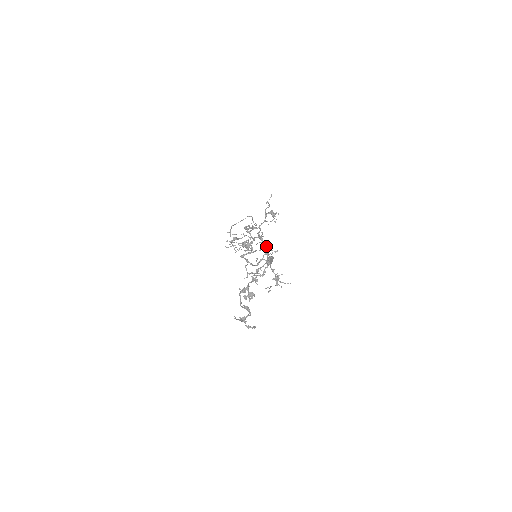
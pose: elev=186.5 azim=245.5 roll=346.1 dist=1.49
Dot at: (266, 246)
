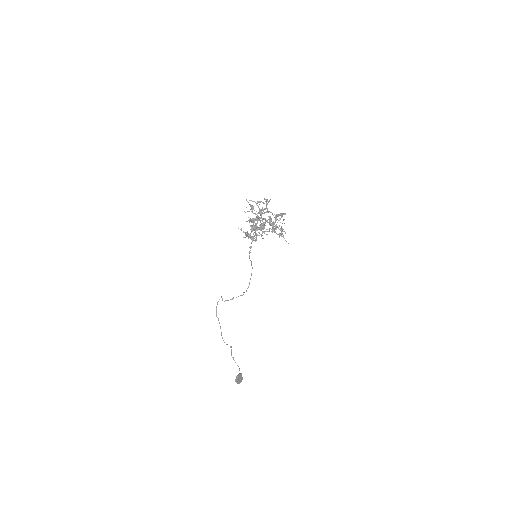
Dot at: occluded
